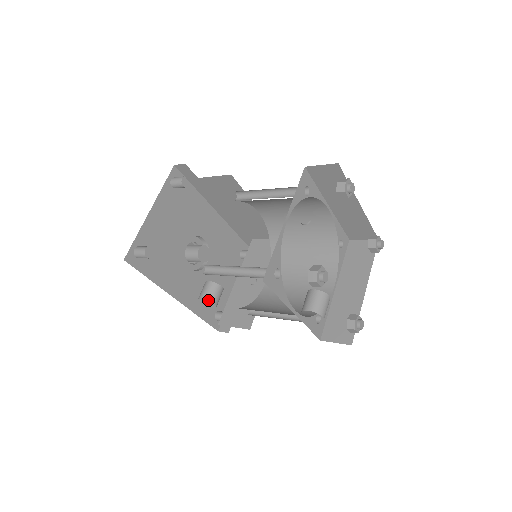
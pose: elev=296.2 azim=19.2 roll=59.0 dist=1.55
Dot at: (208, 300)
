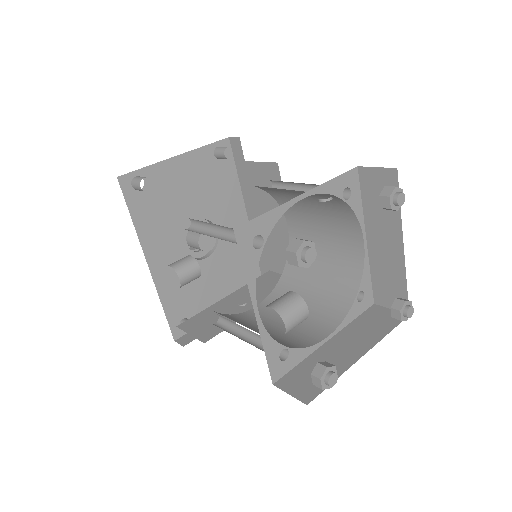
Dot at: (175, 270)
